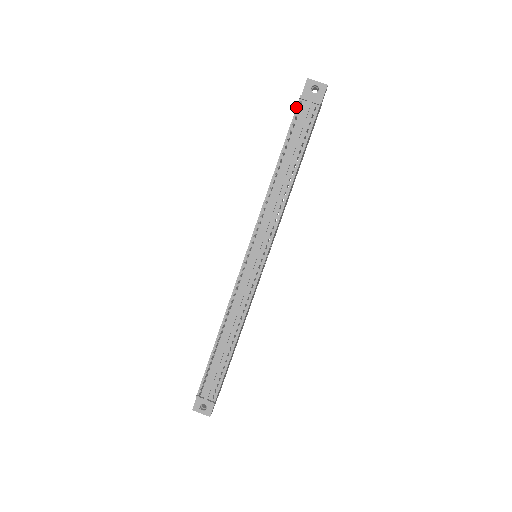
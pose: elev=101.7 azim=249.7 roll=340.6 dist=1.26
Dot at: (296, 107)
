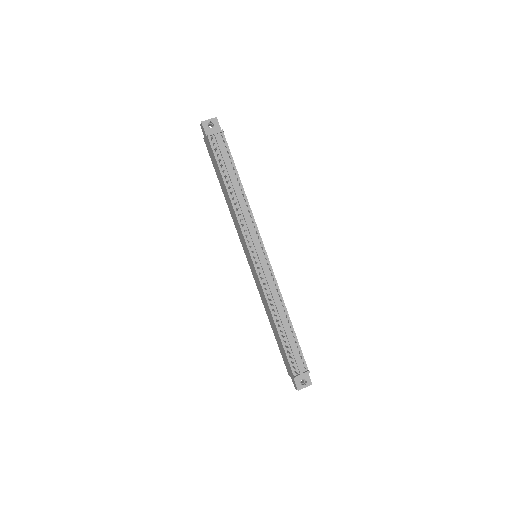
Dot at: (210, 143)
